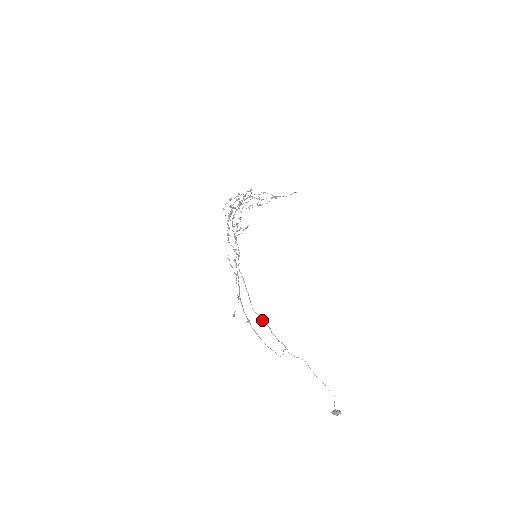
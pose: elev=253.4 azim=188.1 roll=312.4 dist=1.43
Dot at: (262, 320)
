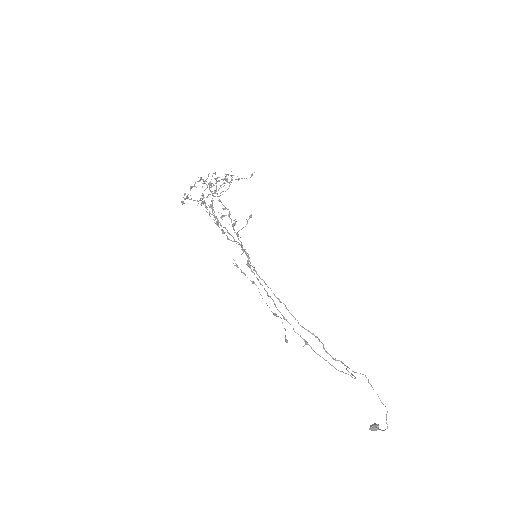
Dot at: (315, 337)
